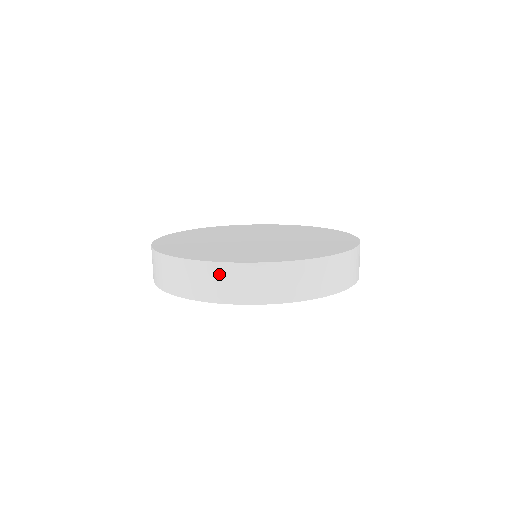
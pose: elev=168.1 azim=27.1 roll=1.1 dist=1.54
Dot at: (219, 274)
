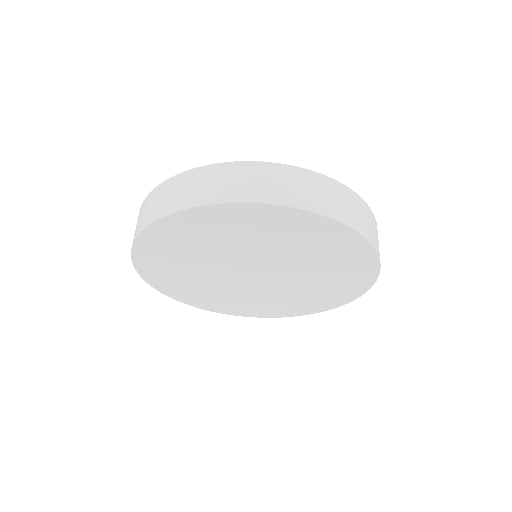
Dot at: (219, 174)
